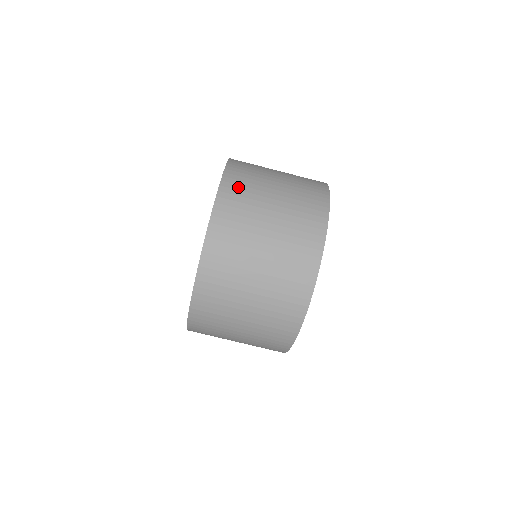
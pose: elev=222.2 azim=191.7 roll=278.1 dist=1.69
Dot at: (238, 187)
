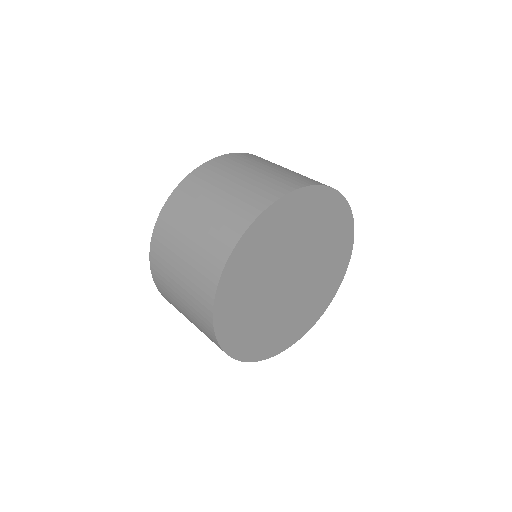
Dot at: (166, 226)
